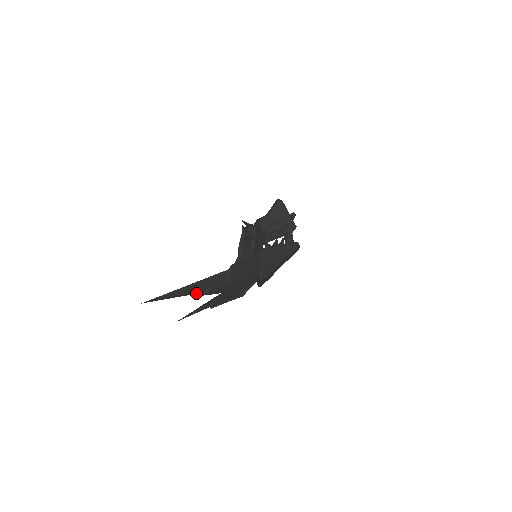
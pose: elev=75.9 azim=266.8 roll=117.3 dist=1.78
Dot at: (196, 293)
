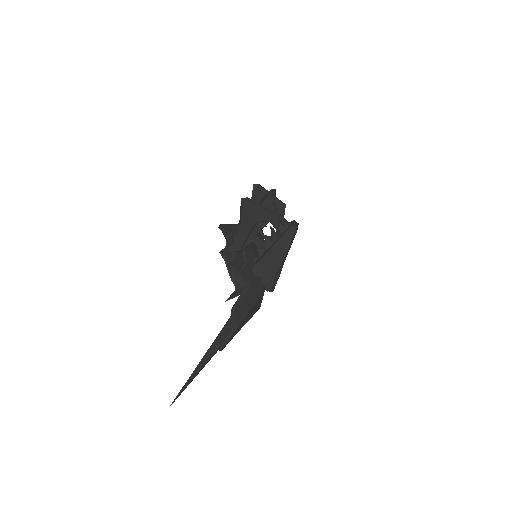
Dot at: occluded
